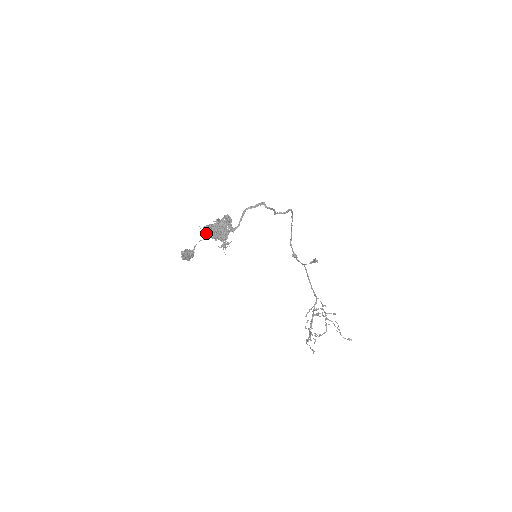
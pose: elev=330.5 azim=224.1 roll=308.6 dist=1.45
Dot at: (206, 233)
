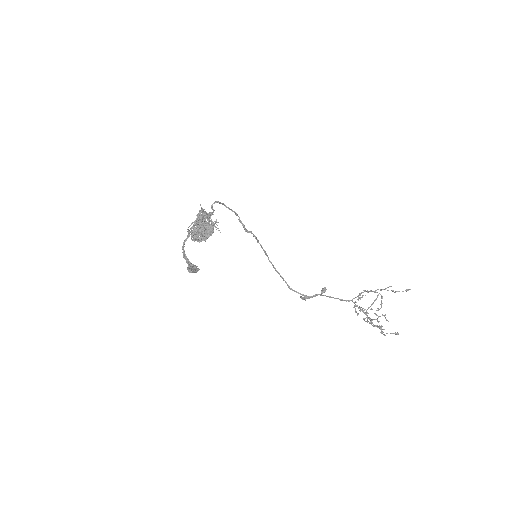
Dot at: (192, 231)
